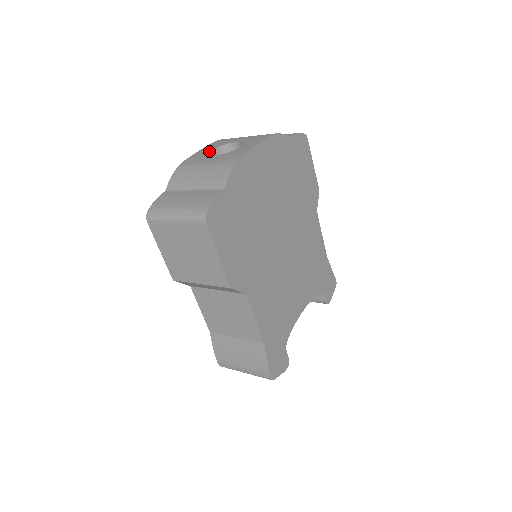
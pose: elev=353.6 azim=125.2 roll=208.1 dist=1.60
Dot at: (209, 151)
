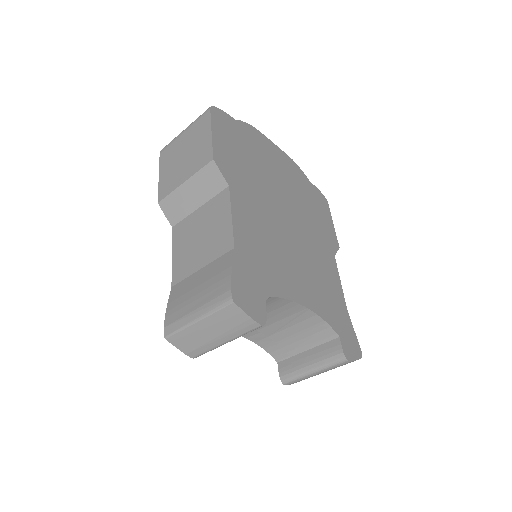
Dot at: occluded
